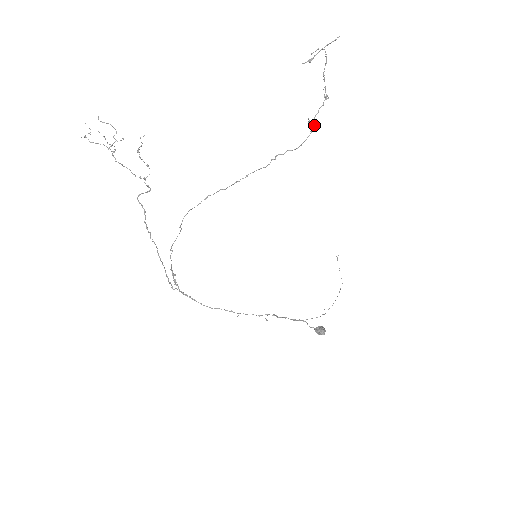
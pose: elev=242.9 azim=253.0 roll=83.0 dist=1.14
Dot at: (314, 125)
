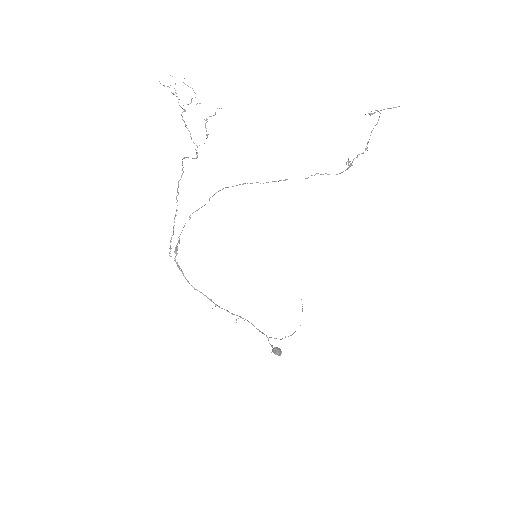
Dot at: occluded
